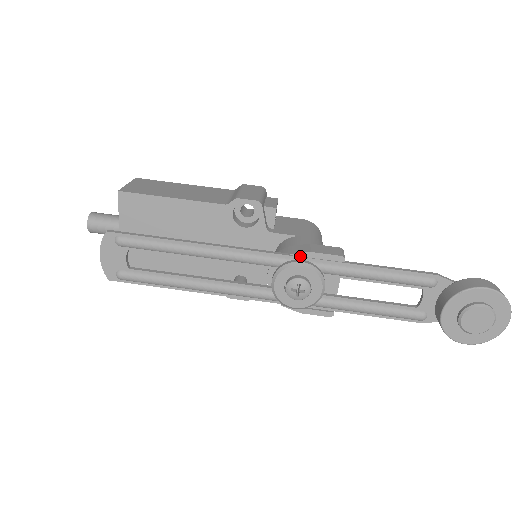
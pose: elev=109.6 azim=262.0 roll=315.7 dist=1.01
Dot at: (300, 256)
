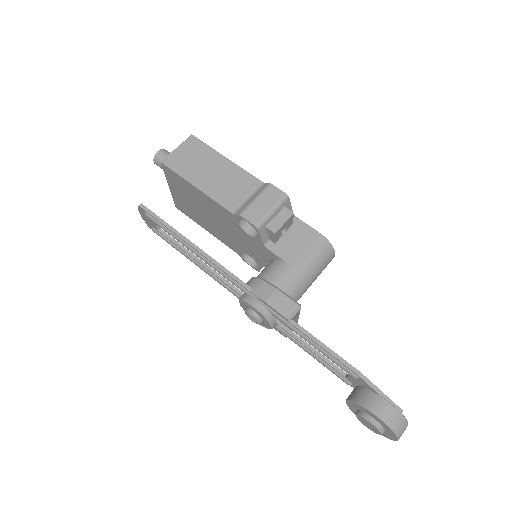
Dot at: (258, 299)
